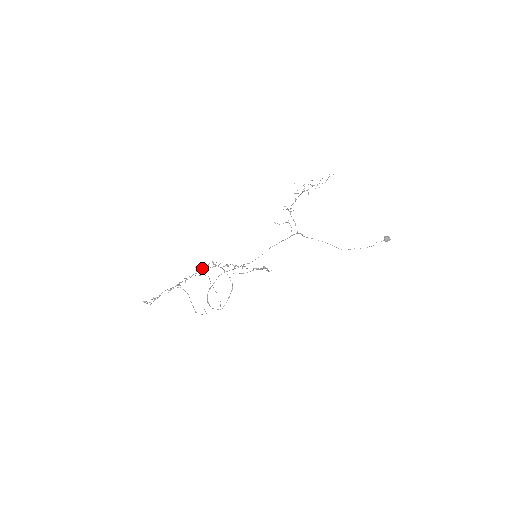
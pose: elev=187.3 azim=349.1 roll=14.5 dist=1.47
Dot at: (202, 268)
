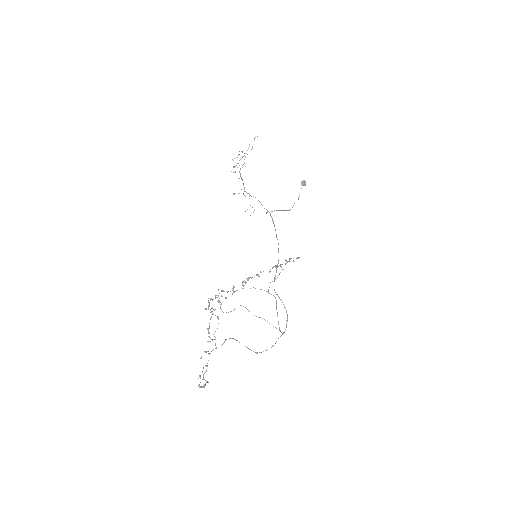
Dot at: (208, 306)
